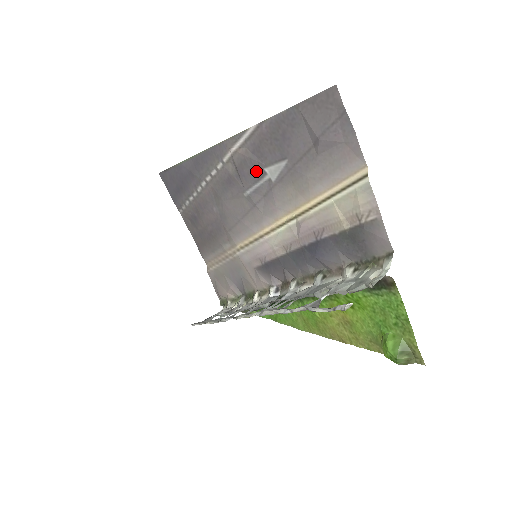
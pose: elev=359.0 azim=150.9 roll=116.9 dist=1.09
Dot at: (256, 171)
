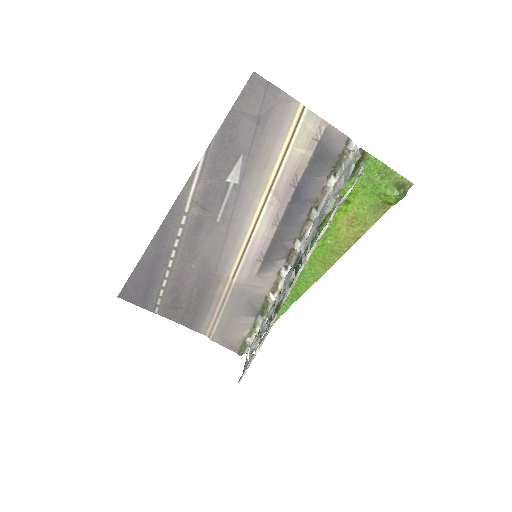
Dot at: (220, 190)
